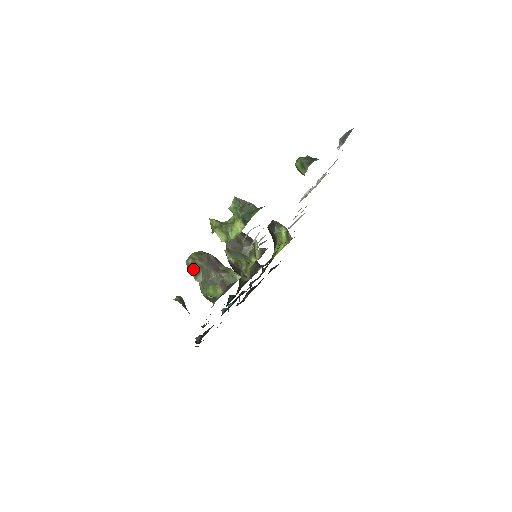
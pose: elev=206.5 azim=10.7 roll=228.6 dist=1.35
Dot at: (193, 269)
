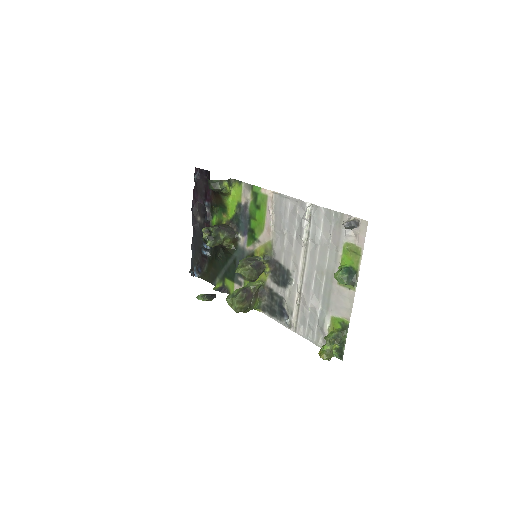
Dot at: (243, 311)
